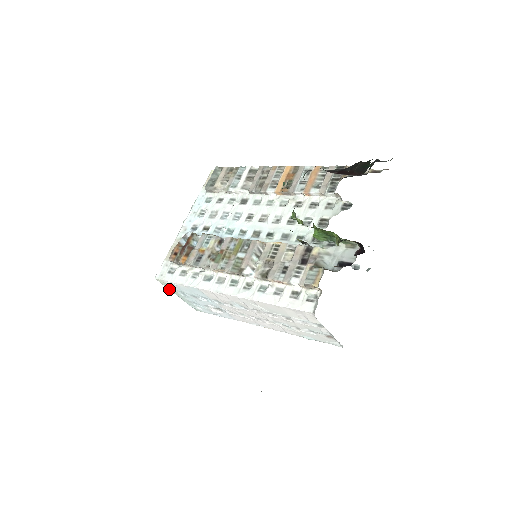
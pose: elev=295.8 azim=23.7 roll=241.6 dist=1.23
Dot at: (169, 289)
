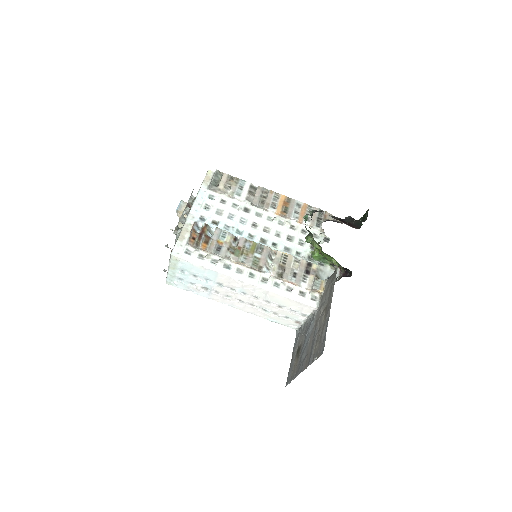
Dot at: (170, 264)
